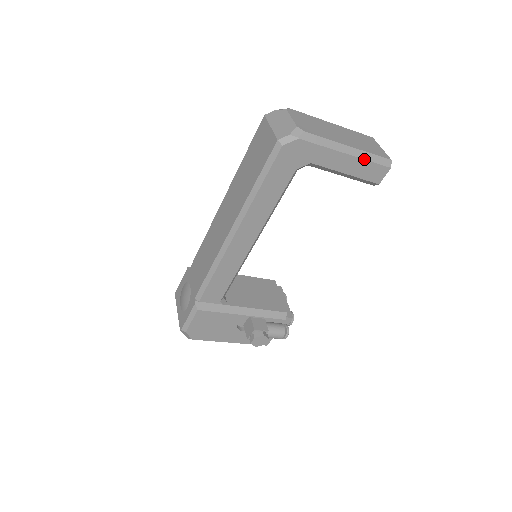
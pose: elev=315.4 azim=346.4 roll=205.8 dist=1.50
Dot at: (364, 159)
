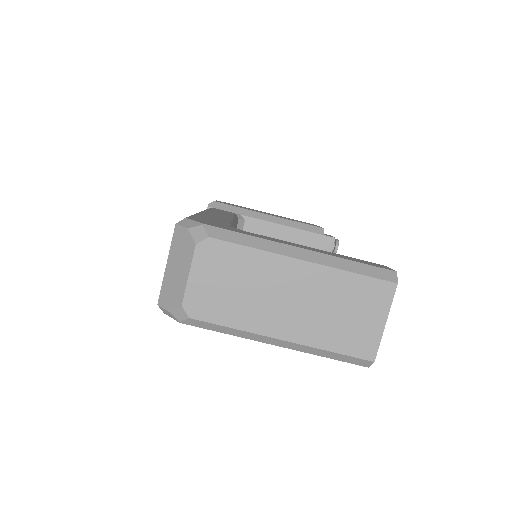
Dot at: (310, 353)
